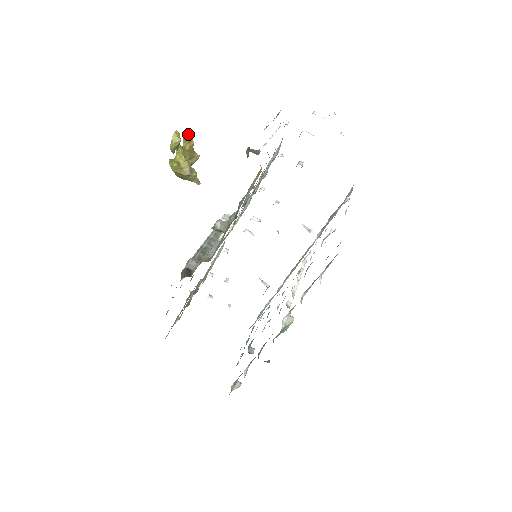
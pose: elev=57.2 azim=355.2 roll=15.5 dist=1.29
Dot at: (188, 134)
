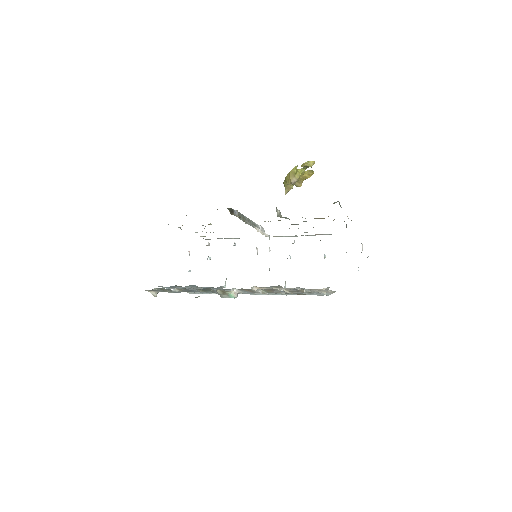
Dot at: (313, 172)
